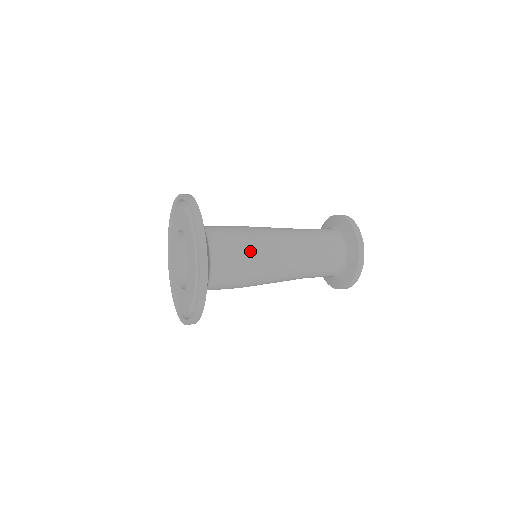
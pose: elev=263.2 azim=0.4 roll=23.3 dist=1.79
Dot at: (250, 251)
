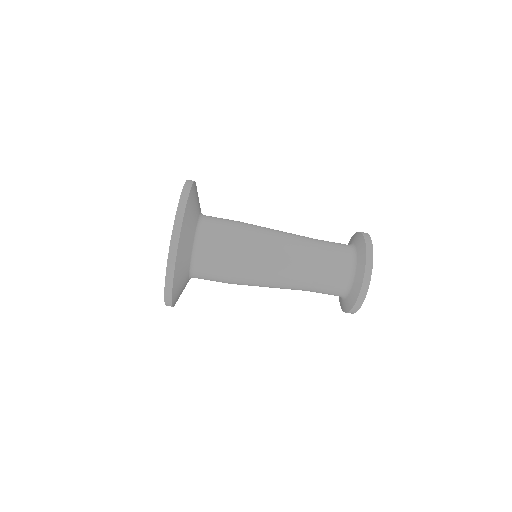
Dot at: (238, 249)
